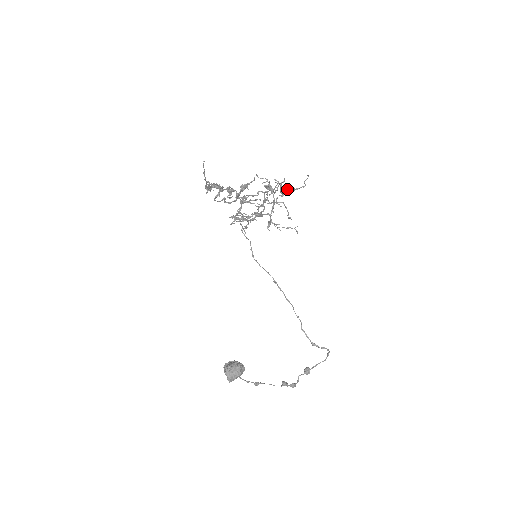
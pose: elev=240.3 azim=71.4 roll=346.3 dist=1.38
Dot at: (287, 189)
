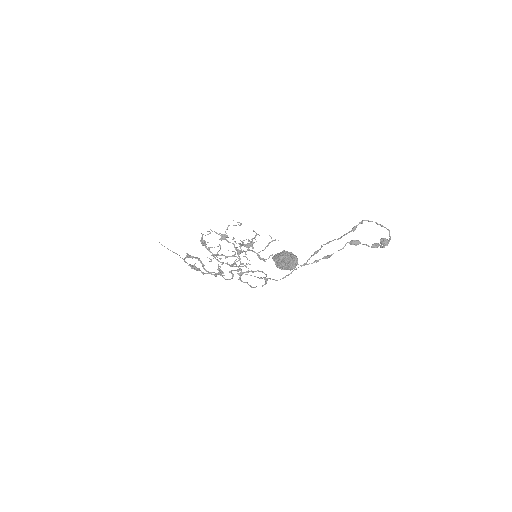
Dot at: (248, 241)
